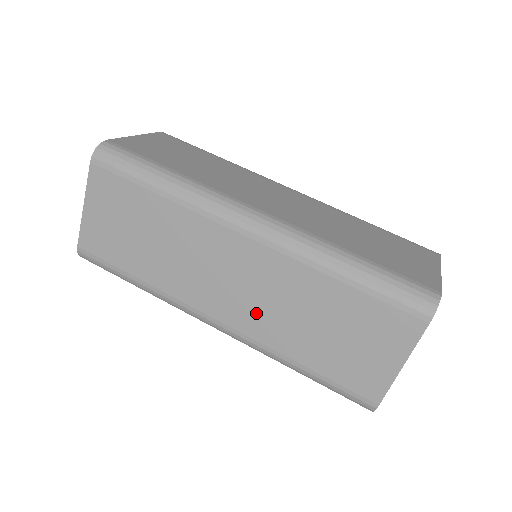
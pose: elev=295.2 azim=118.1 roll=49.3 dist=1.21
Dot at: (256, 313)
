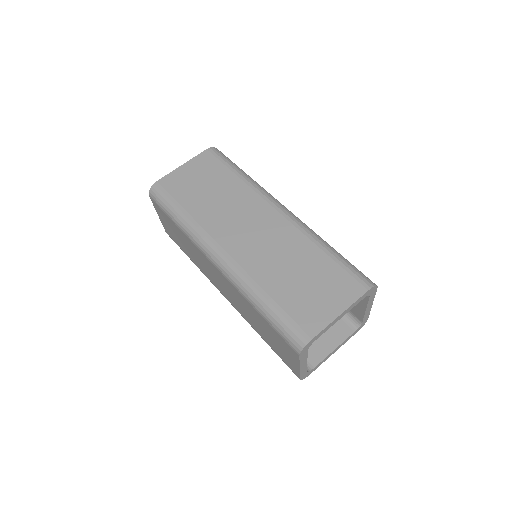
Dot at: (237, 304)
